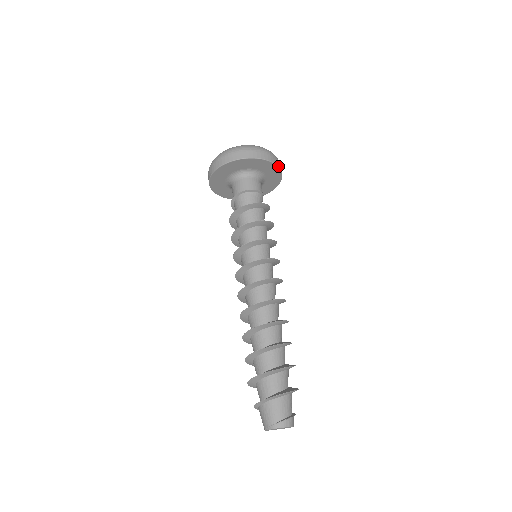
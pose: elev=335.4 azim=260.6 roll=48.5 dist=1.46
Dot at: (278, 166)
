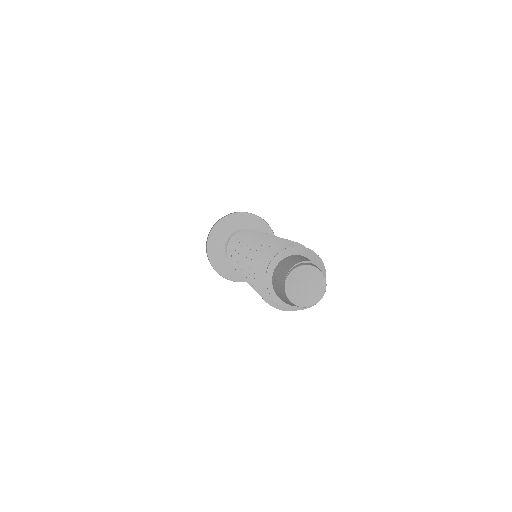
Dot at: (272, 231)
